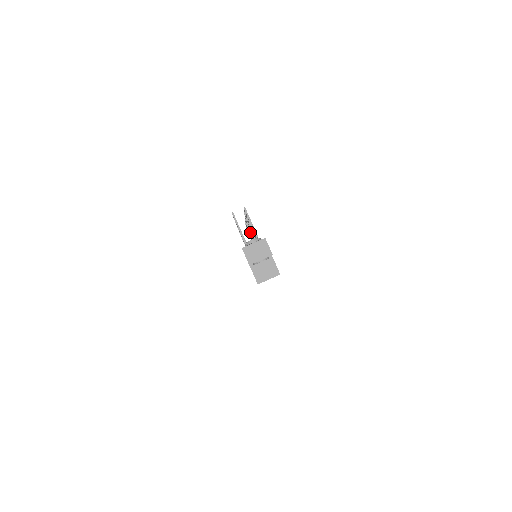
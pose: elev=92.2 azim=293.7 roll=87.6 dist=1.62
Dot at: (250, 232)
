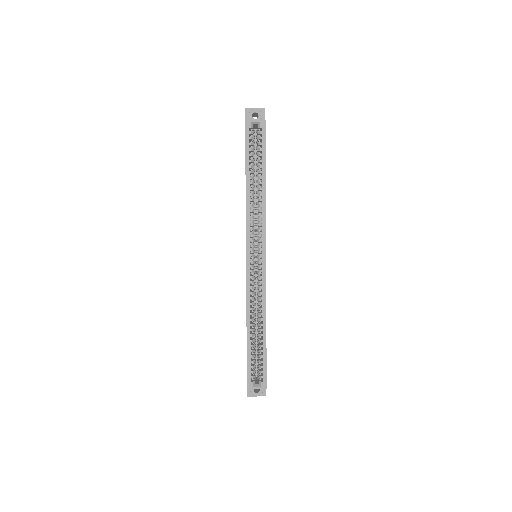
Dot at: occluded
